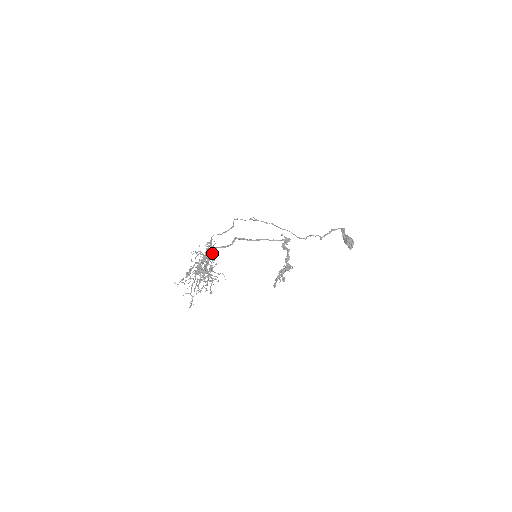
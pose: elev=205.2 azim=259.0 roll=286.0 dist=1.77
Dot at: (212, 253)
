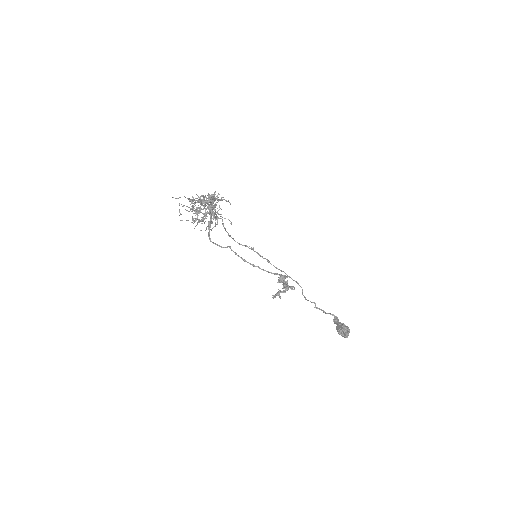
Dot at: occluded
